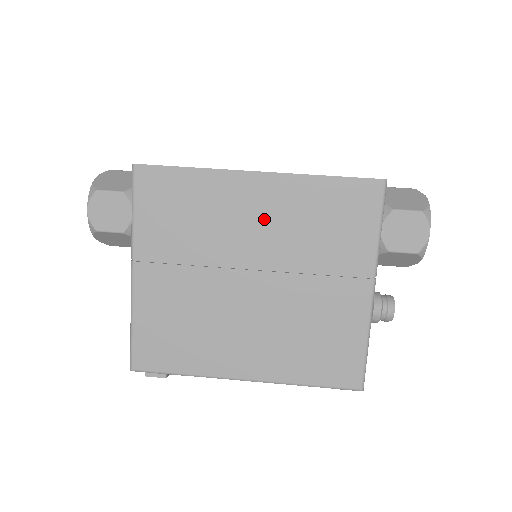
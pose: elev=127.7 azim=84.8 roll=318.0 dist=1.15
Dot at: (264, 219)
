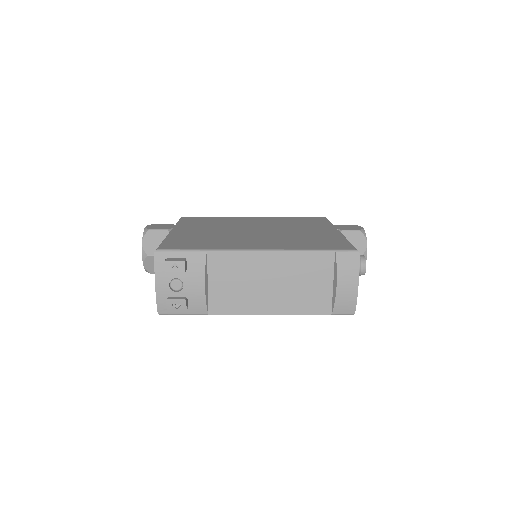
Dot at: (261, 222)
